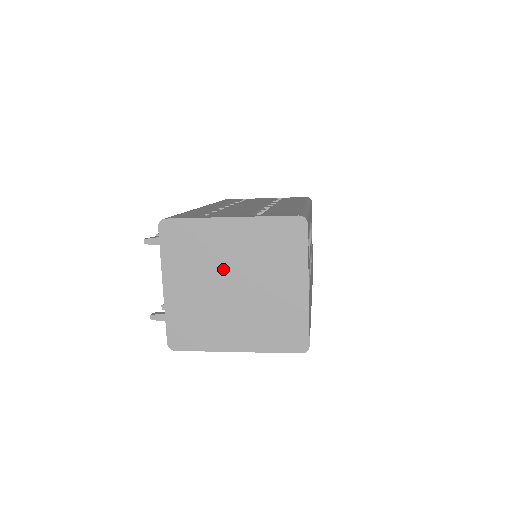
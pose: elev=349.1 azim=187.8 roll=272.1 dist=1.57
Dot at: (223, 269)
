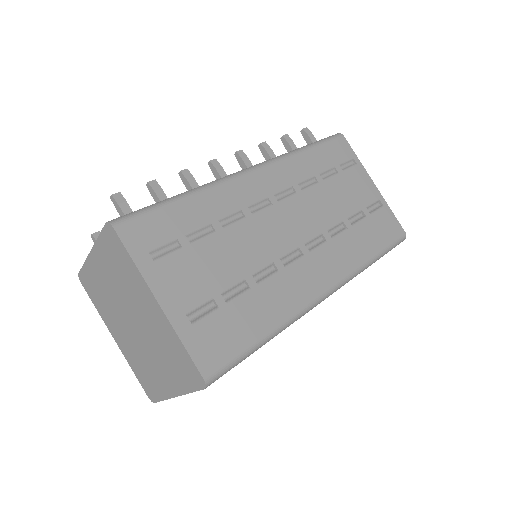
Dot at: (132, 308)
